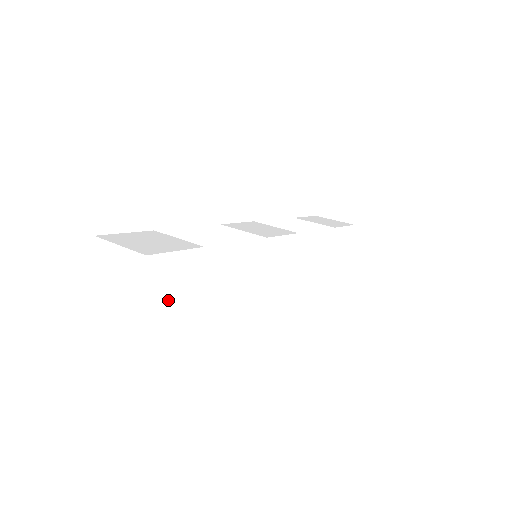
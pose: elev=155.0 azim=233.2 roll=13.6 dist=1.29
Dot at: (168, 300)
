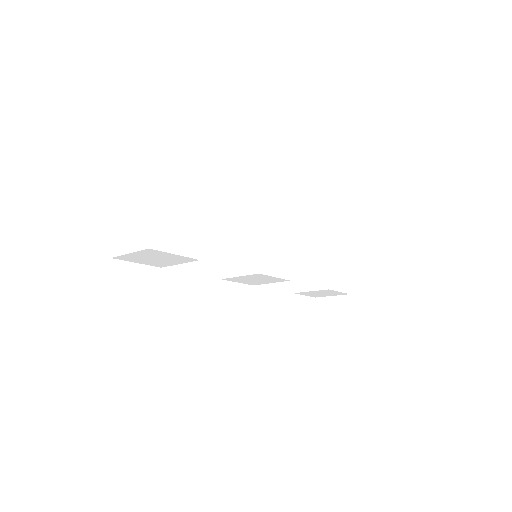
Dot at: (173, 232)
